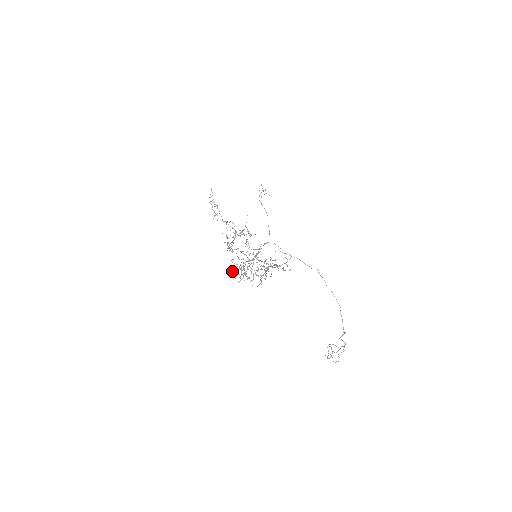
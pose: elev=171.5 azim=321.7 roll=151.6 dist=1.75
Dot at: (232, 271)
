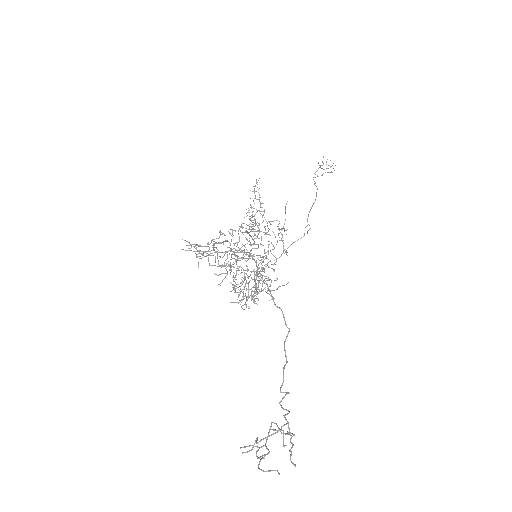
Dot at: occluded
